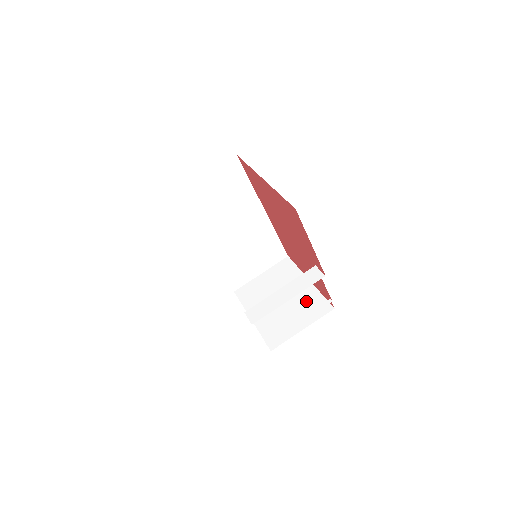
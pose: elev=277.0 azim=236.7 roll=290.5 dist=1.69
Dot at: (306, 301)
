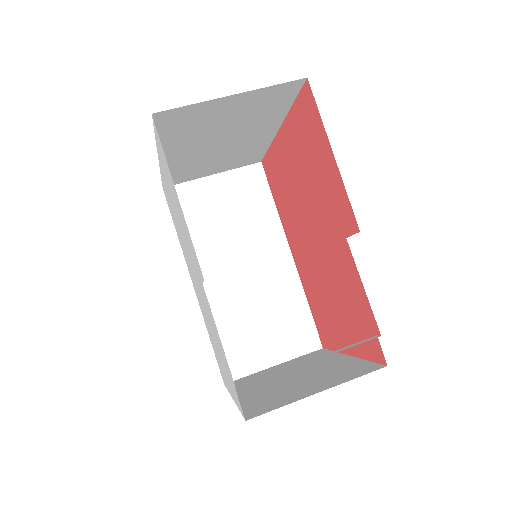
Dot at: (336, 369)
